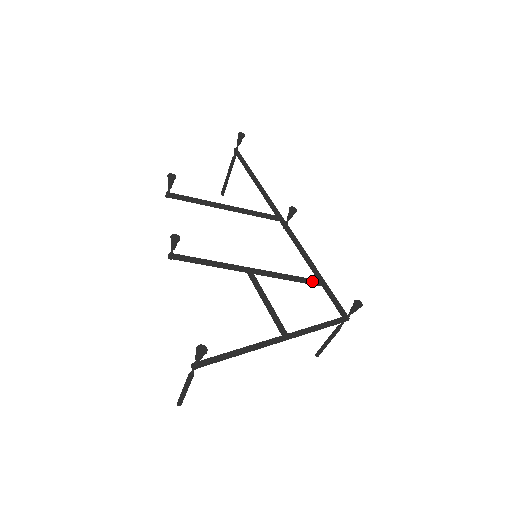
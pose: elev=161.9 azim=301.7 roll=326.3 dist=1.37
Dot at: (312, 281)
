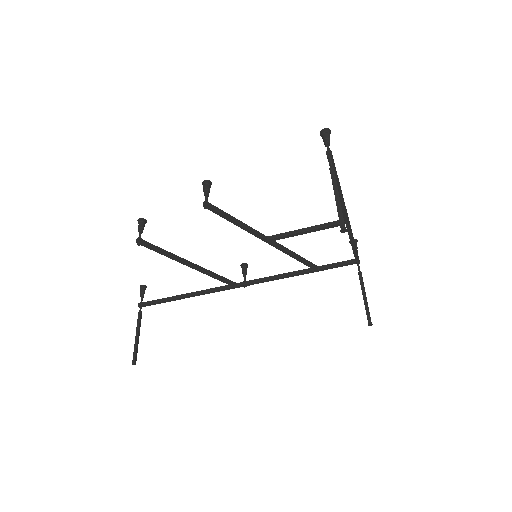
Dot at: (310, 262)
